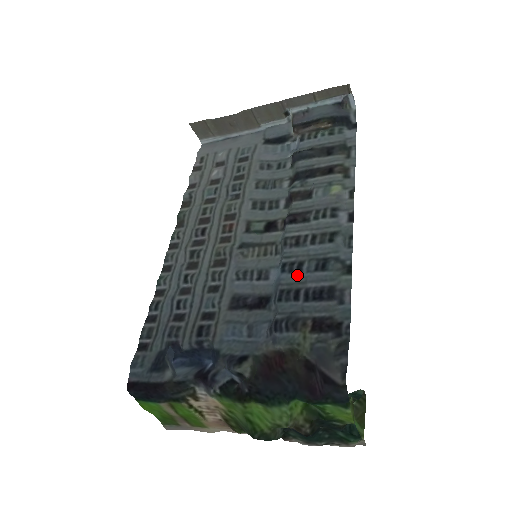
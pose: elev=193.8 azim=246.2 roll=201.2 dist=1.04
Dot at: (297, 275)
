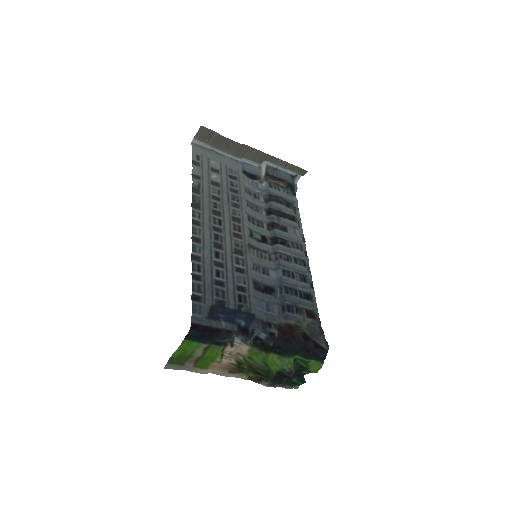
Dot at: (292, 280)
